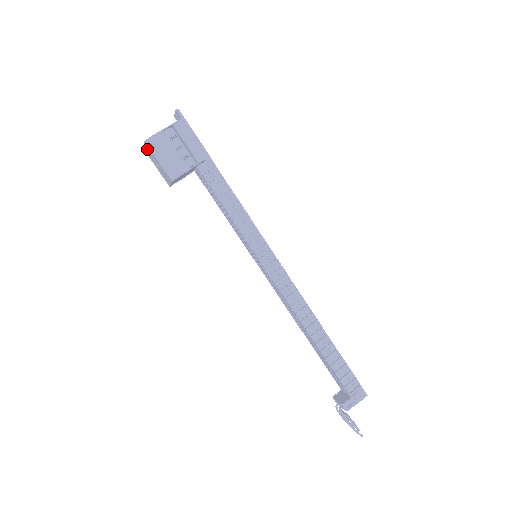
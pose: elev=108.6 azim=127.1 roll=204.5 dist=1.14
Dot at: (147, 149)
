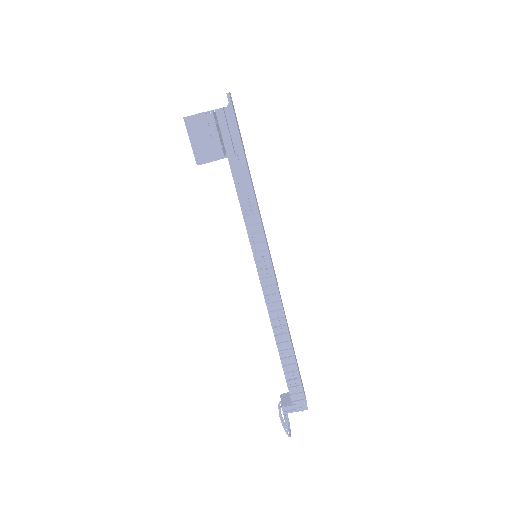
Dot at: occluded
